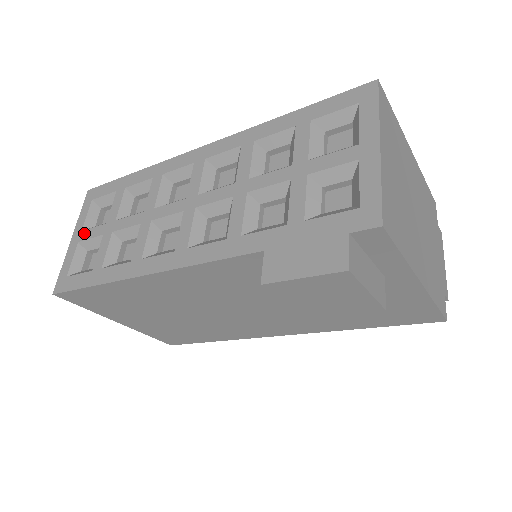
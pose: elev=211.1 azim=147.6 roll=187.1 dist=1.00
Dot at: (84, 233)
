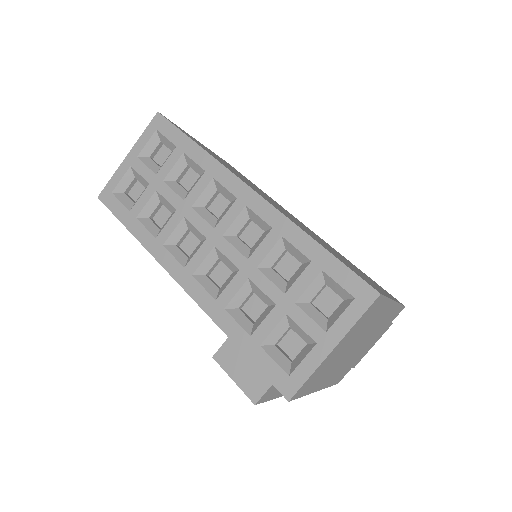
Dot at: (138, 162)
